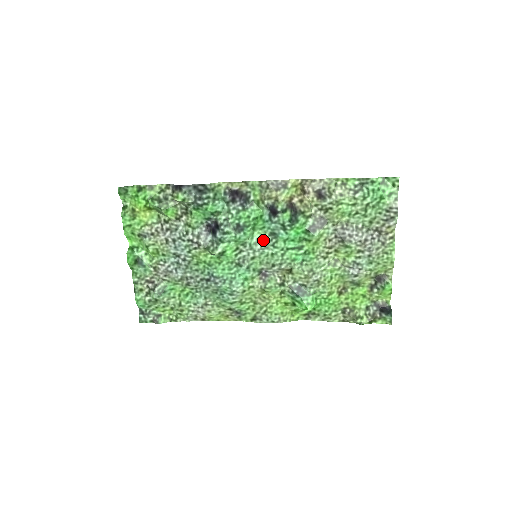
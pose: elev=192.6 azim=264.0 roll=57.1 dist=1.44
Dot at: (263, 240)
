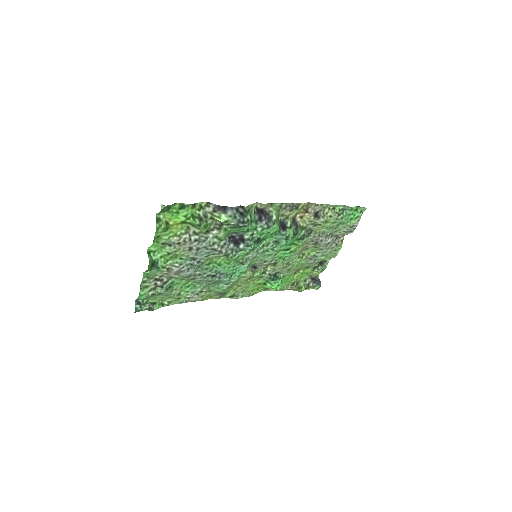
Dot at: (266, 245)
